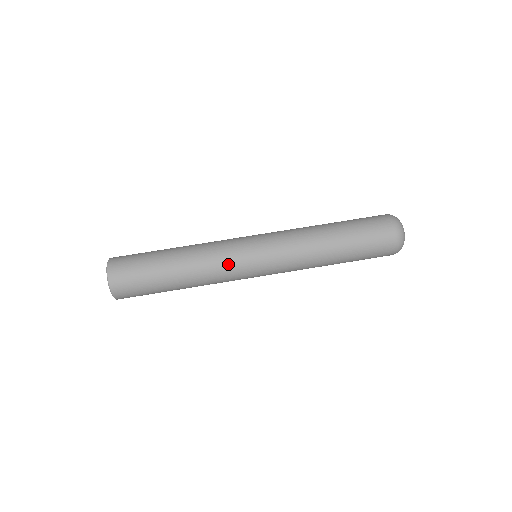
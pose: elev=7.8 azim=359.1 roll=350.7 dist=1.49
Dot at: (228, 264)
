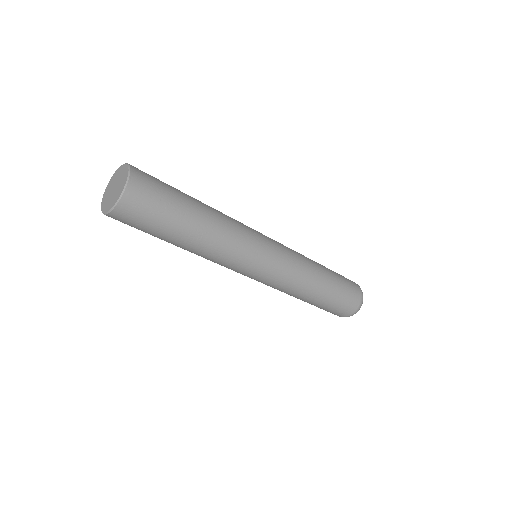
Dot at: (248, 235)
